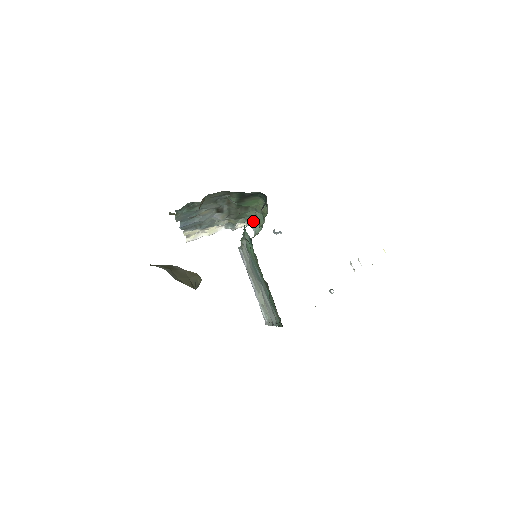
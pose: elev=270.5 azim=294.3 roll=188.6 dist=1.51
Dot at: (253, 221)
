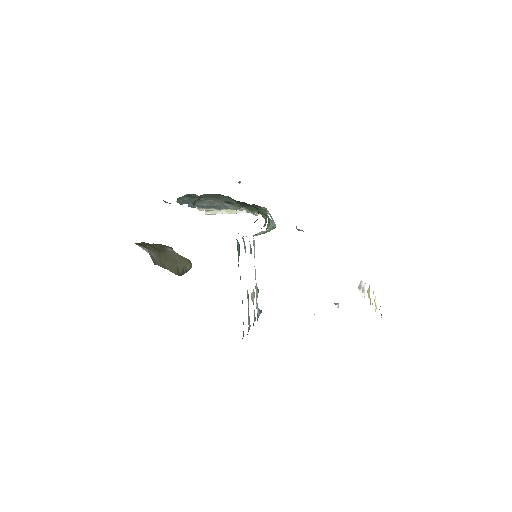
Dot at: occluded
